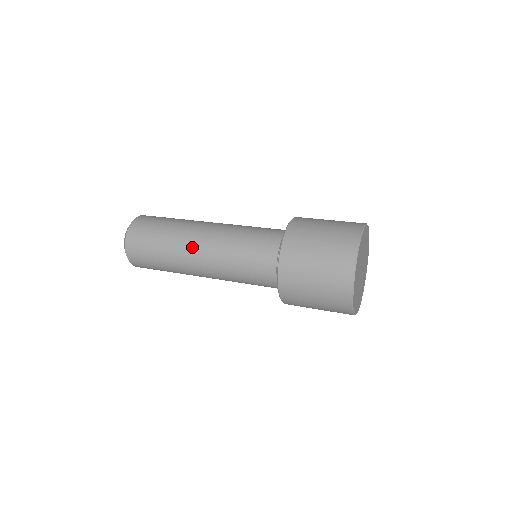
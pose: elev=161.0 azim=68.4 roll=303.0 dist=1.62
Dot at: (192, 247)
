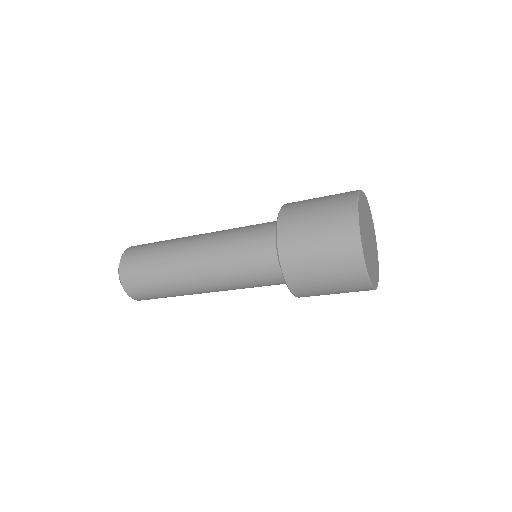
Dot at: (188, 267)
